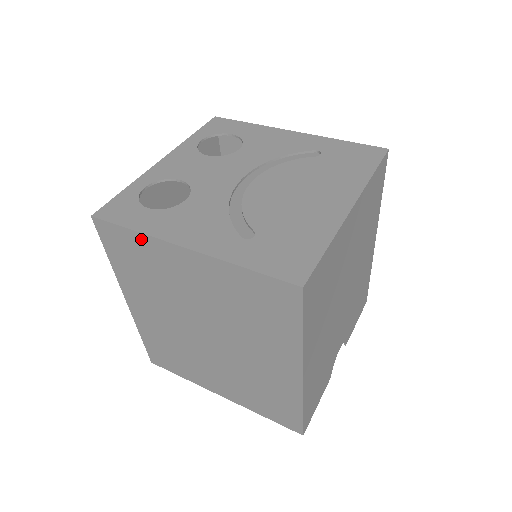
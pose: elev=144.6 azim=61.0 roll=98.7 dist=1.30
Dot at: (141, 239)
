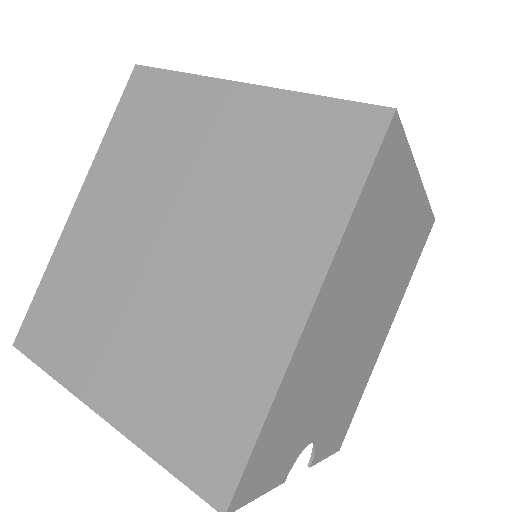
Dot at: (184, 83)
